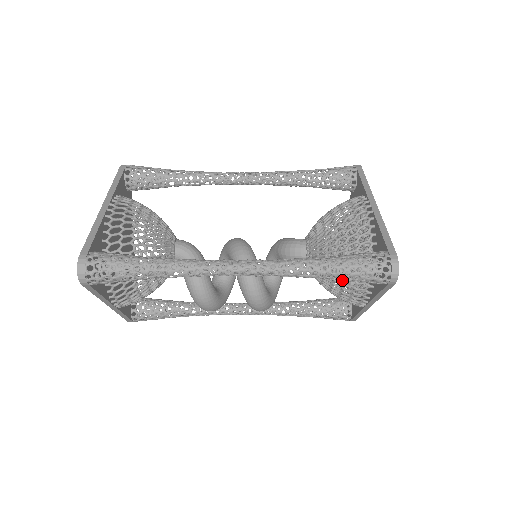
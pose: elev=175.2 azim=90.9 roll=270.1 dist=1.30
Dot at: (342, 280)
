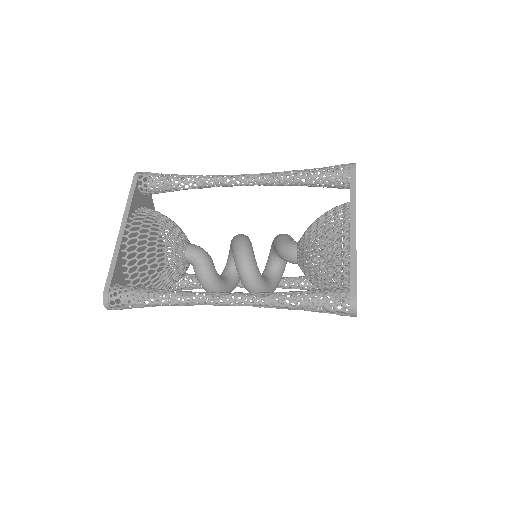
Dot at: occluded
